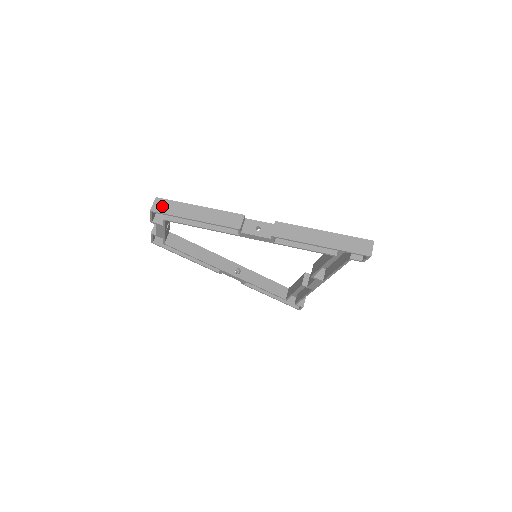
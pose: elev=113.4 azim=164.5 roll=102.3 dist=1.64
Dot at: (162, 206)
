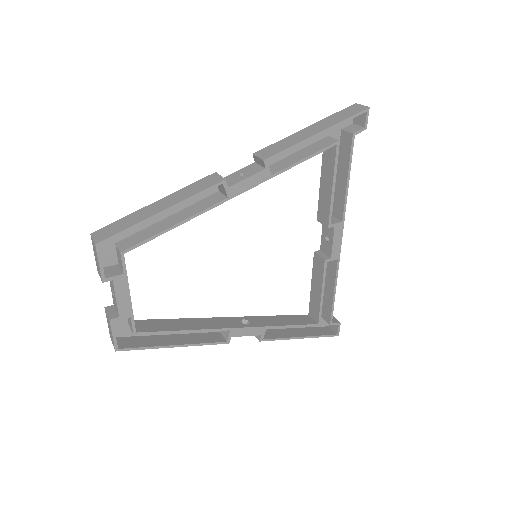
Dot at: (107, 231)
